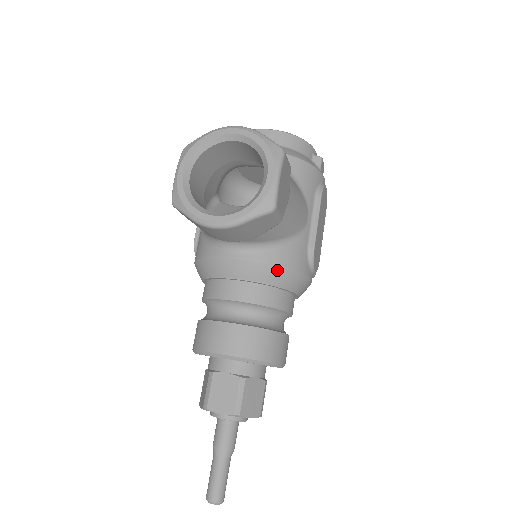
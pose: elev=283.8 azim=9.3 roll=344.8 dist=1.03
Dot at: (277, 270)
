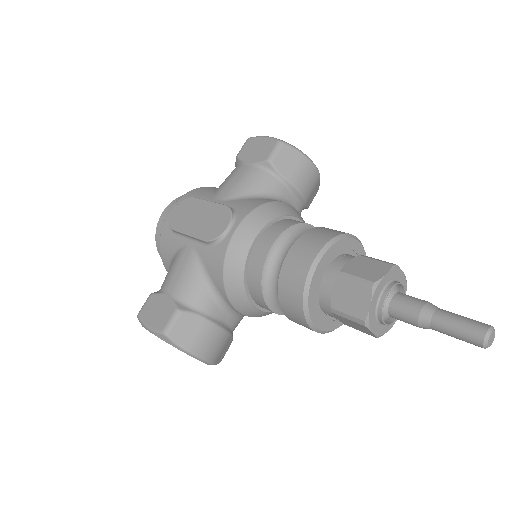
Dot at: occluded
